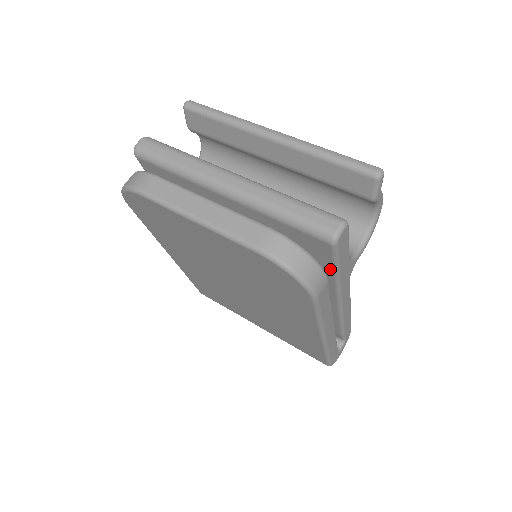
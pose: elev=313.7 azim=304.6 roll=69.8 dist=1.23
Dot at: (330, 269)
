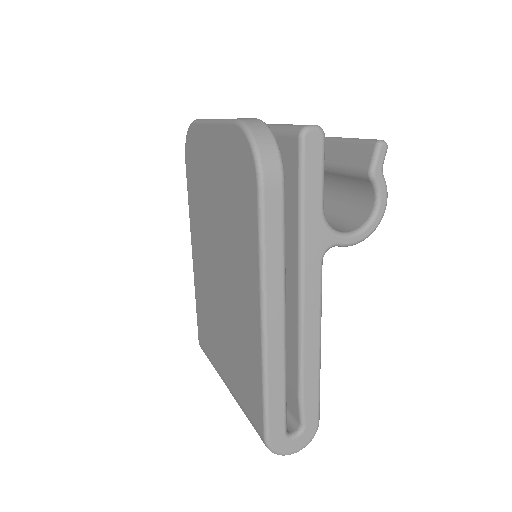
Dot at: (296, 198)
